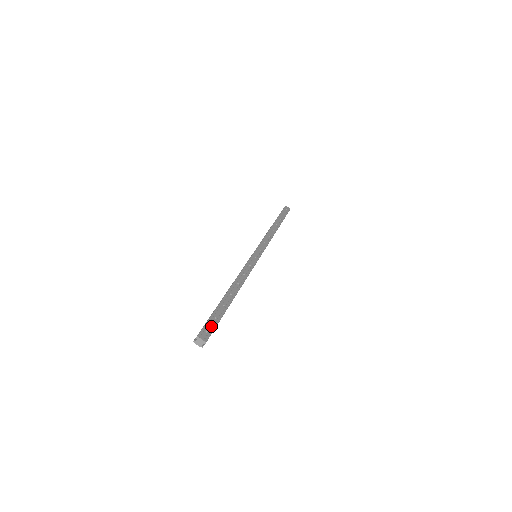
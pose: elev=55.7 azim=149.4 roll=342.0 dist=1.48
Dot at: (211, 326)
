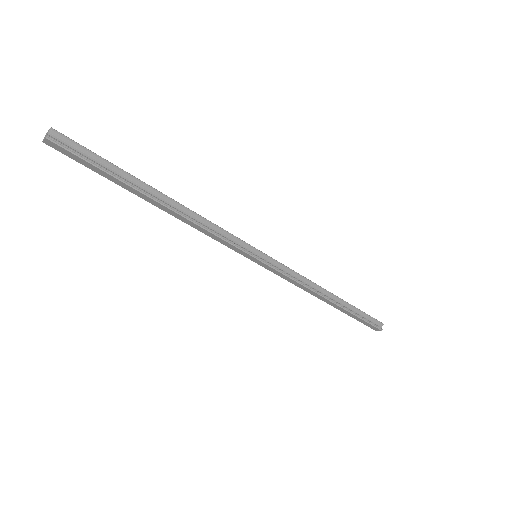
Dot at: (81, 148)
